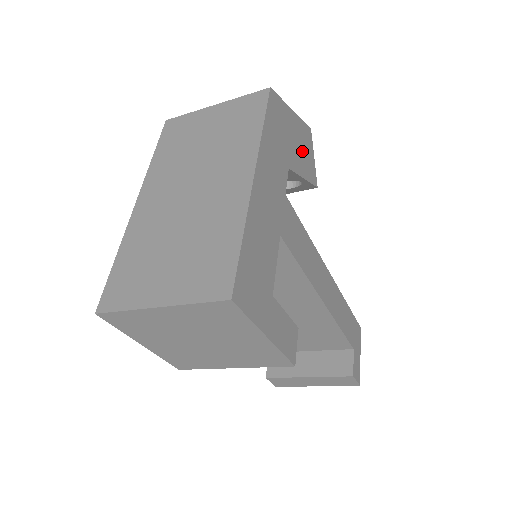
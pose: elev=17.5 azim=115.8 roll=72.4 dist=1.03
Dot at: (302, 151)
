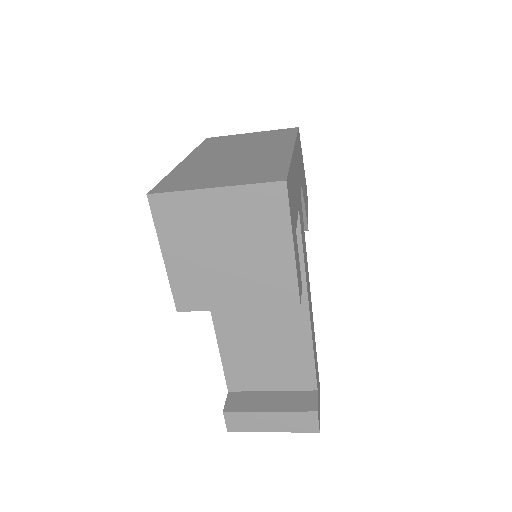
Dot at: (305, 192)
